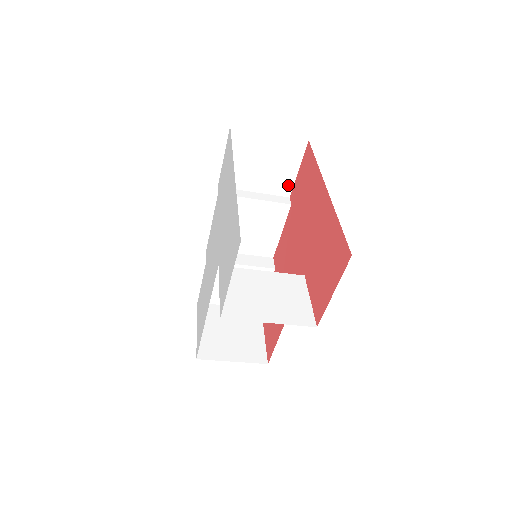
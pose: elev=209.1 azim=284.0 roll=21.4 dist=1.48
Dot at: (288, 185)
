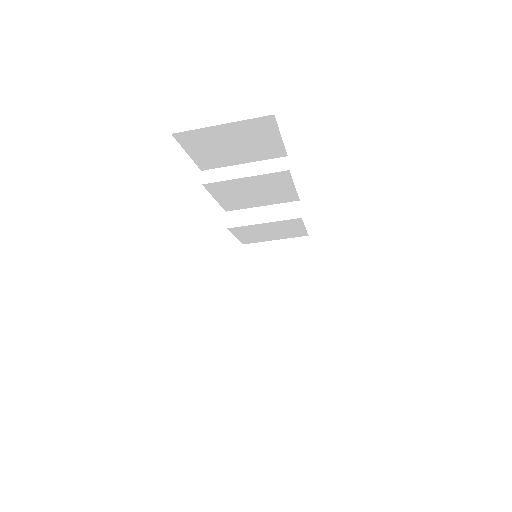
Dot at: (278, 149)
